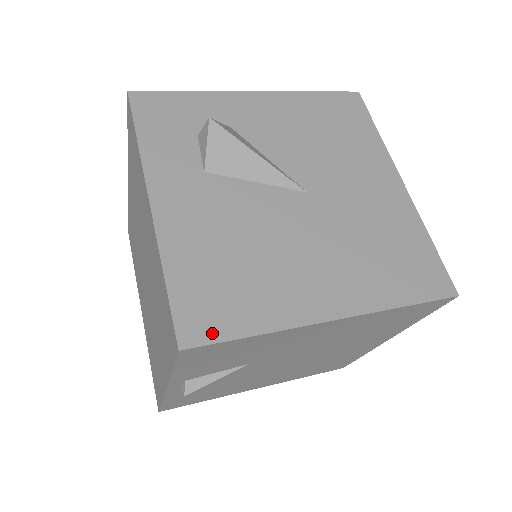
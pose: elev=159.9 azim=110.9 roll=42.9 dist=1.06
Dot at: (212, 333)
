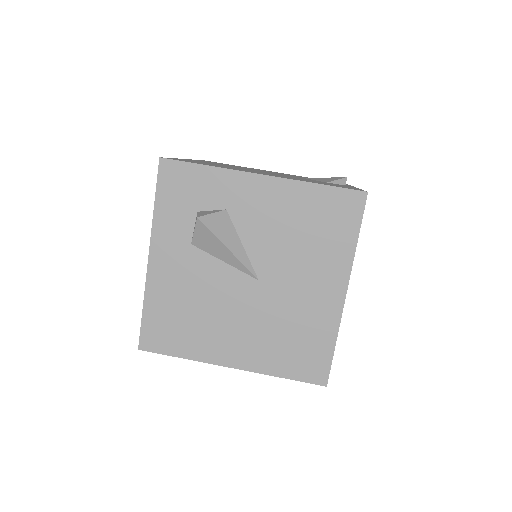
Dot at: (158, 348)
